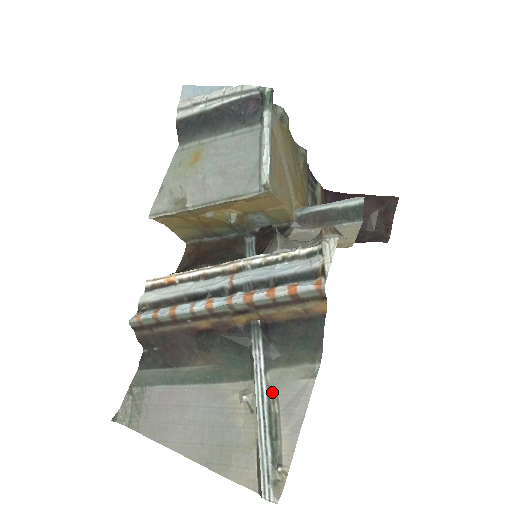
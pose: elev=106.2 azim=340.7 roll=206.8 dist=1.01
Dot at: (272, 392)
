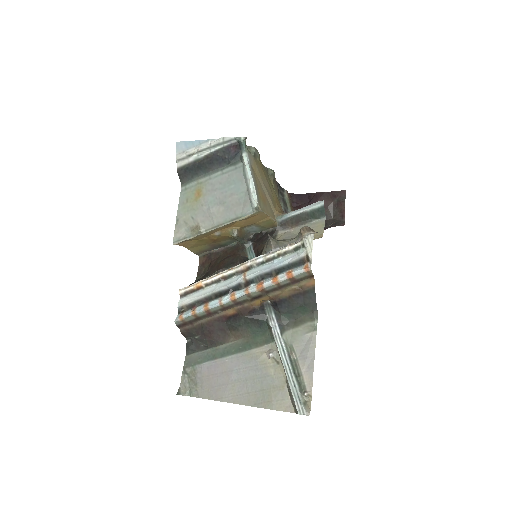
Dot at: (289, 347)
